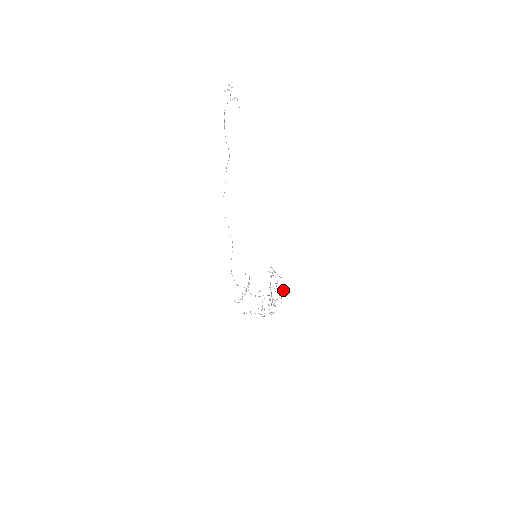
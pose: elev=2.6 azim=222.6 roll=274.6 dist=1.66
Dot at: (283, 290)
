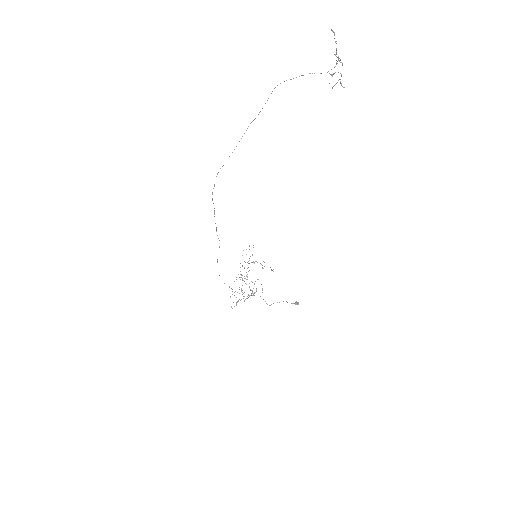
Dot at: occluded
